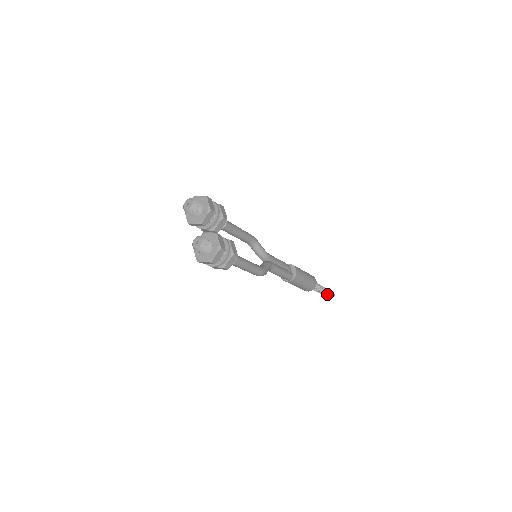
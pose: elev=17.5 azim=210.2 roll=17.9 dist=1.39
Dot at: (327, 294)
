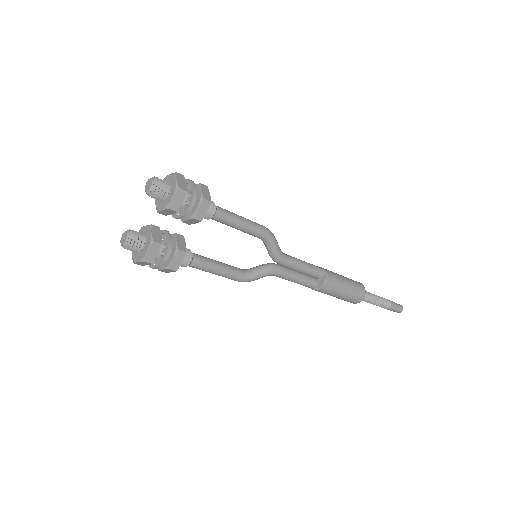
Dot at: (386, 308)
